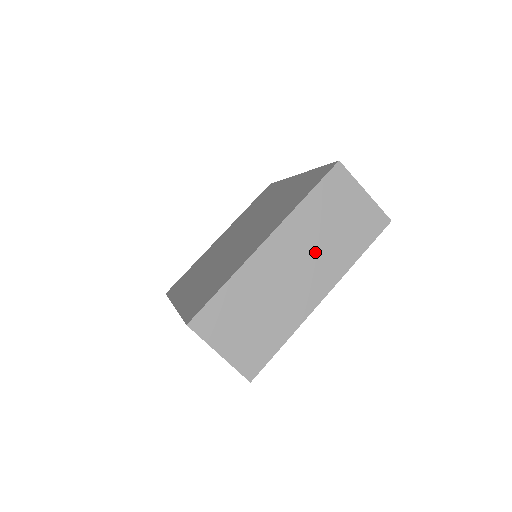
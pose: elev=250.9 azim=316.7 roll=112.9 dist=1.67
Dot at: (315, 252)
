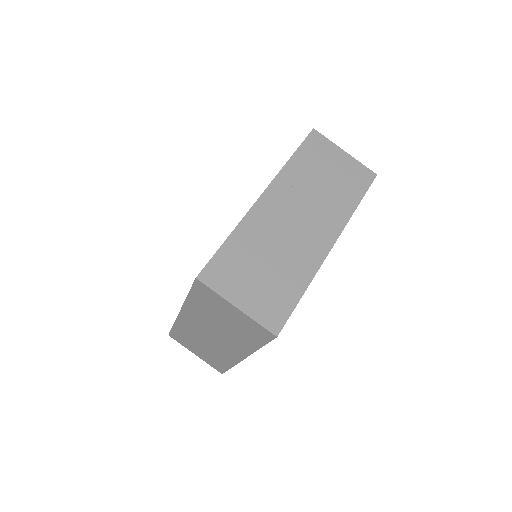
Dot at: (312, 204)
